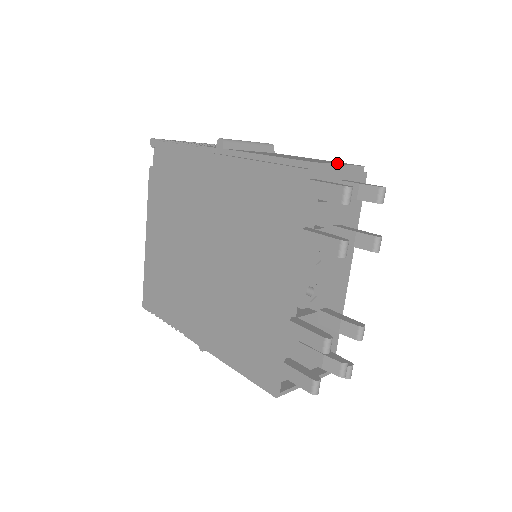
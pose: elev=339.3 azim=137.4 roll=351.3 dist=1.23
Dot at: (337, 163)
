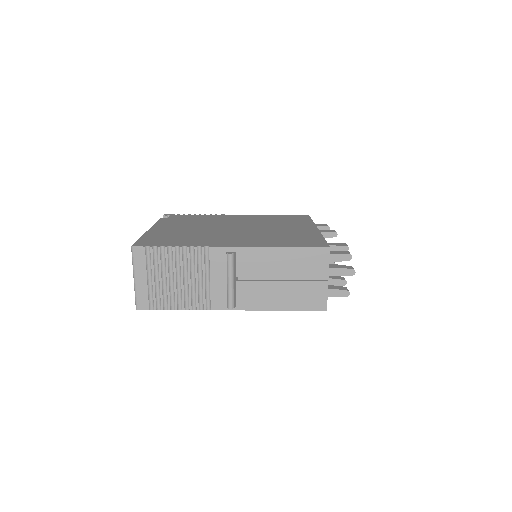
Dot at: occluded
